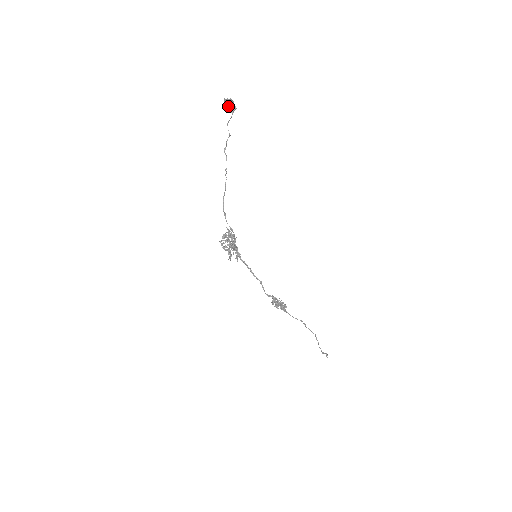
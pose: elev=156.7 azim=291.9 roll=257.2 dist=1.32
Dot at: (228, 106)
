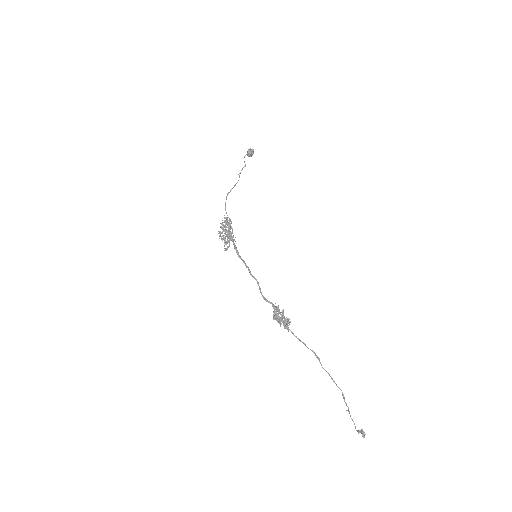
Dot at: (249, 153)
